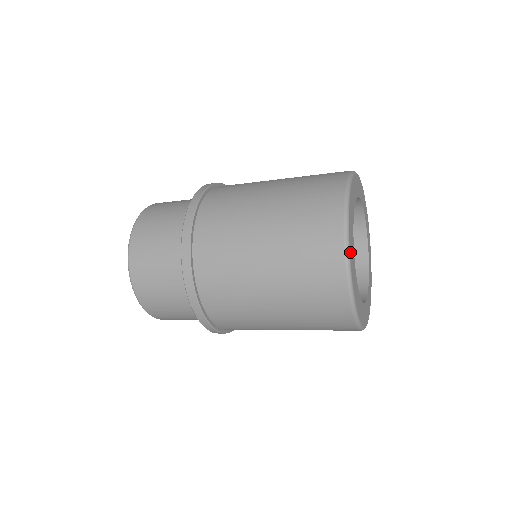
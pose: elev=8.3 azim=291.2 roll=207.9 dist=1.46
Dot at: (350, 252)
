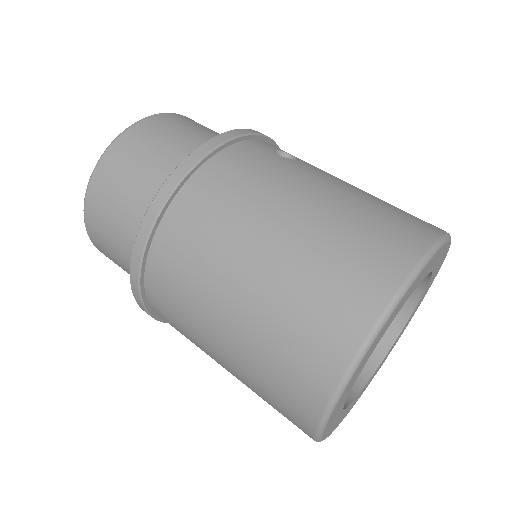
Dot at: (324, 432)
